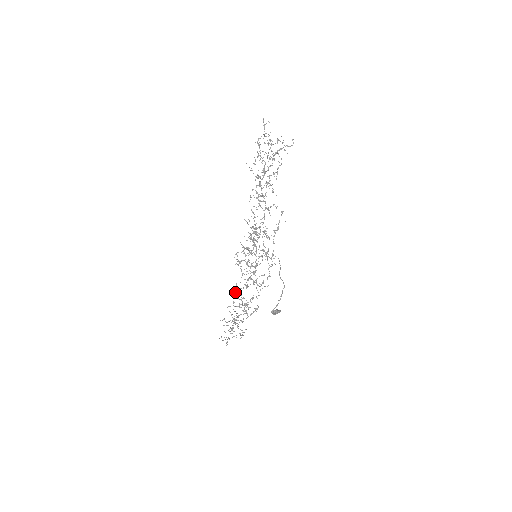
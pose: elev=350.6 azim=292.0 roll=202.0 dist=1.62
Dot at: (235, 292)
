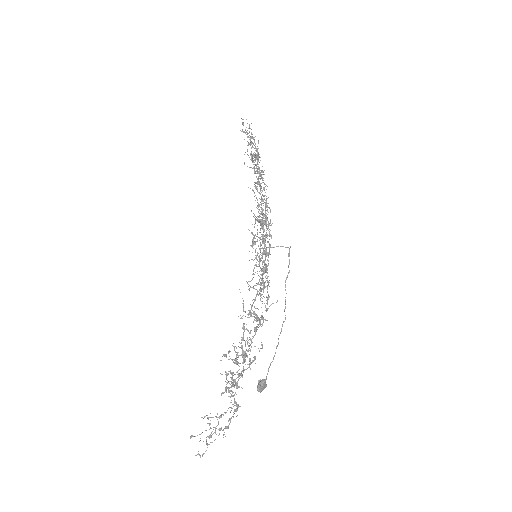
Dot at: (243, 300)
